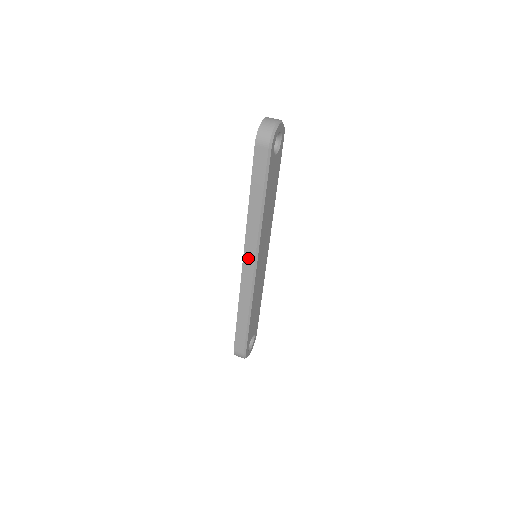
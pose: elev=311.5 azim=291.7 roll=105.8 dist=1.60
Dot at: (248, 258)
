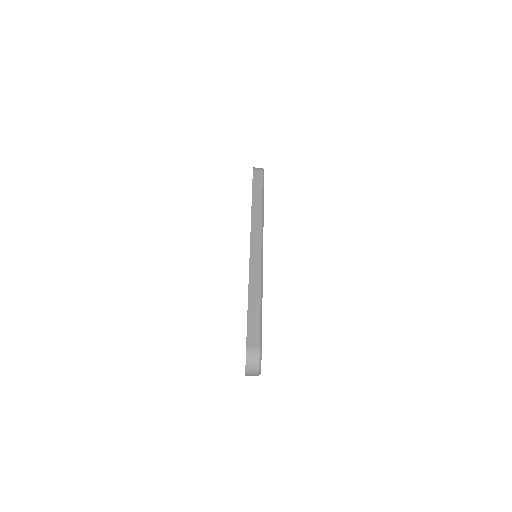
Dot at: occluded
